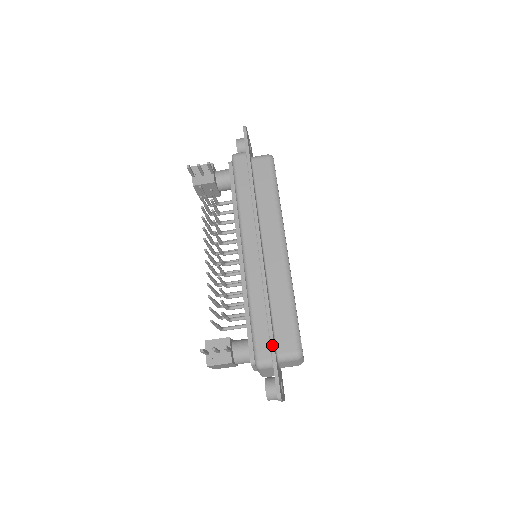
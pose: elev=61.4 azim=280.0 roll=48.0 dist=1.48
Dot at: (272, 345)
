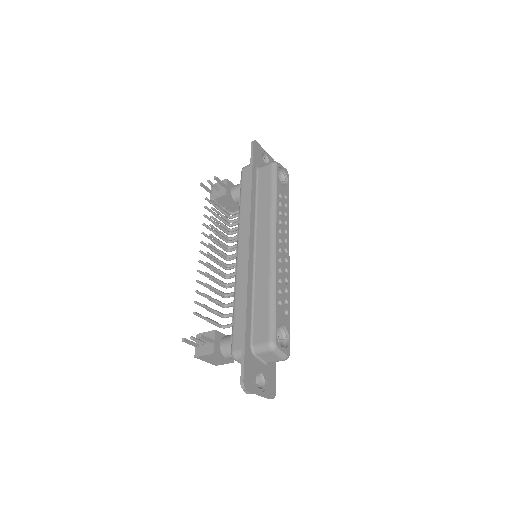
Dot at: (243, 334)
